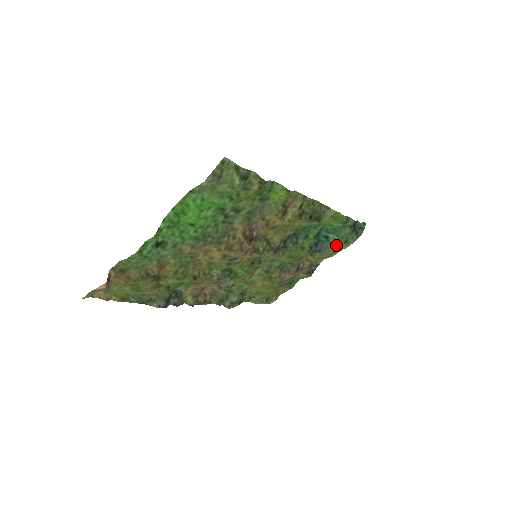
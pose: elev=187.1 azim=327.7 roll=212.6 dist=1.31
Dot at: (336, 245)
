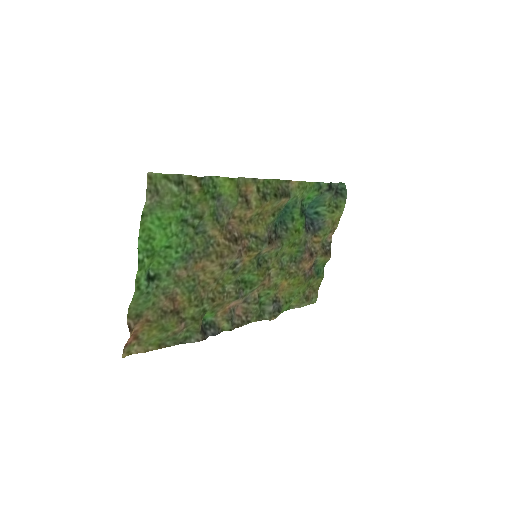
Dot at: (330, 215)
